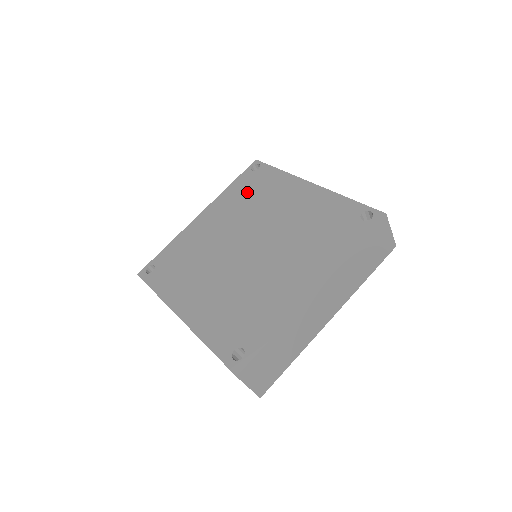
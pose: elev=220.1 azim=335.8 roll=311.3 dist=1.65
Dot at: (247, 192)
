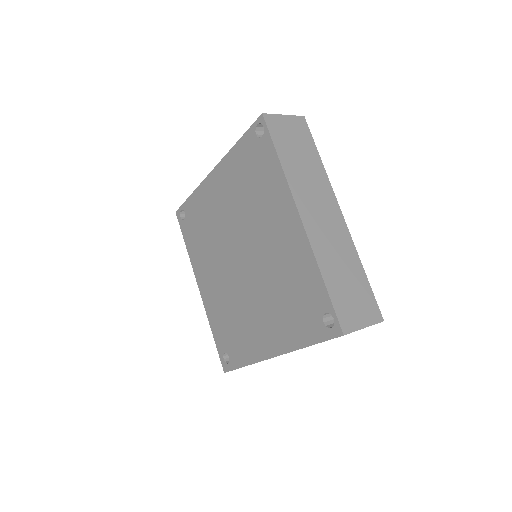
Dot at: (248, 174)
